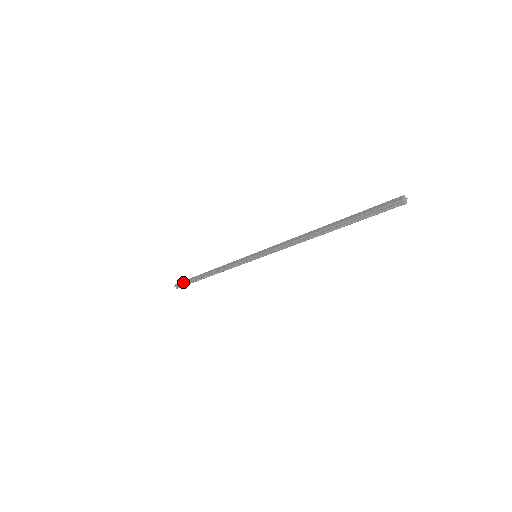
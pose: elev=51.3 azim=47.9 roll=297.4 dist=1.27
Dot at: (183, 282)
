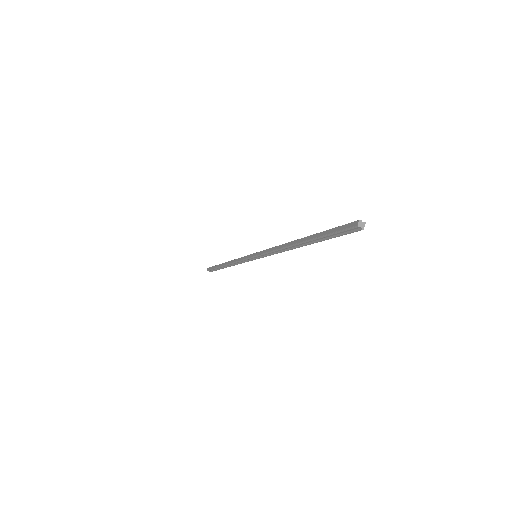
Dot at: (211, 268)
